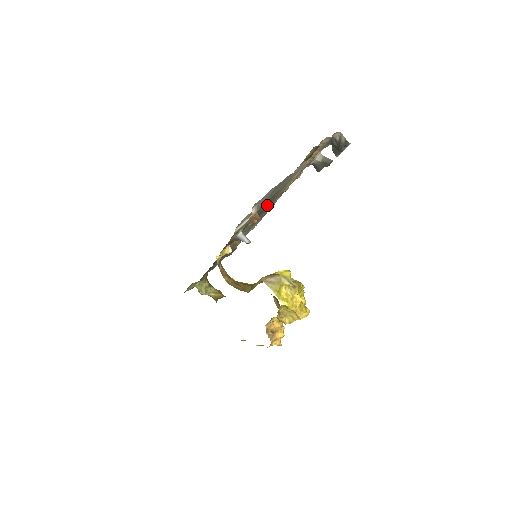
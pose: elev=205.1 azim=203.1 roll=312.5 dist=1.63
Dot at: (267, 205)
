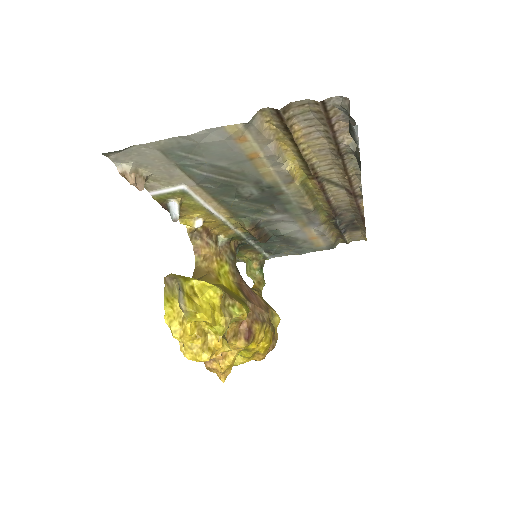
Dot at: (259, 189)
